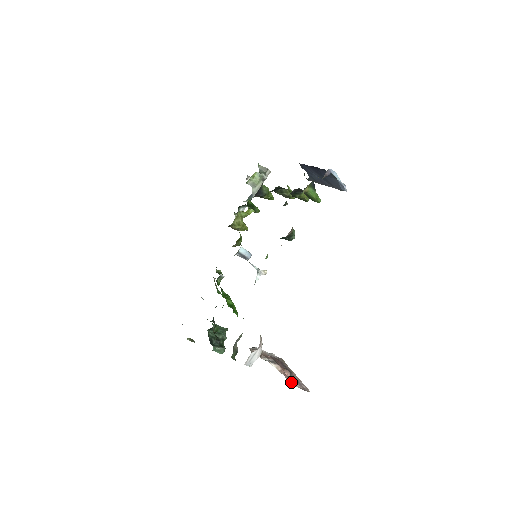
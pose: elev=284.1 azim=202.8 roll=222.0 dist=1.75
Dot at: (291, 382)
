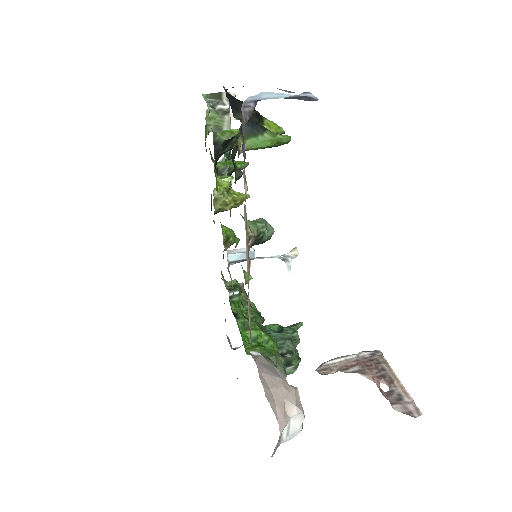
Dot at: (390, 403)
